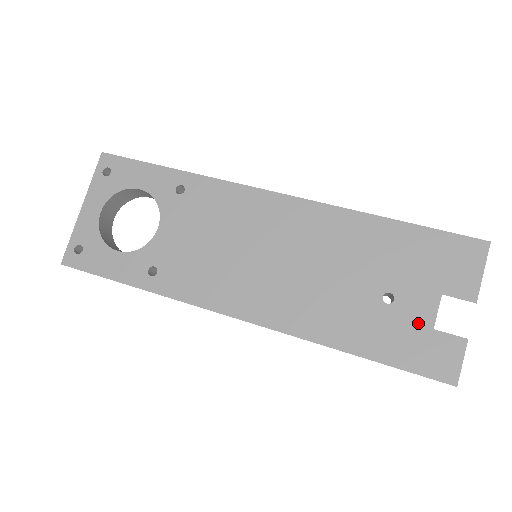
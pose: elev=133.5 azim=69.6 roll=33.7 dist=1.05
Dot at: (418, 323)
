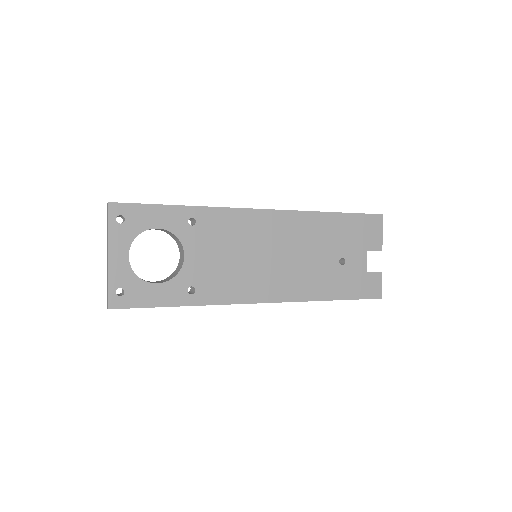
Dot at: (359, 271)
